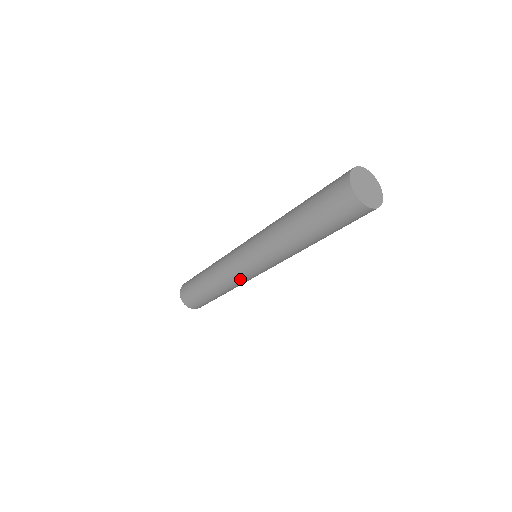
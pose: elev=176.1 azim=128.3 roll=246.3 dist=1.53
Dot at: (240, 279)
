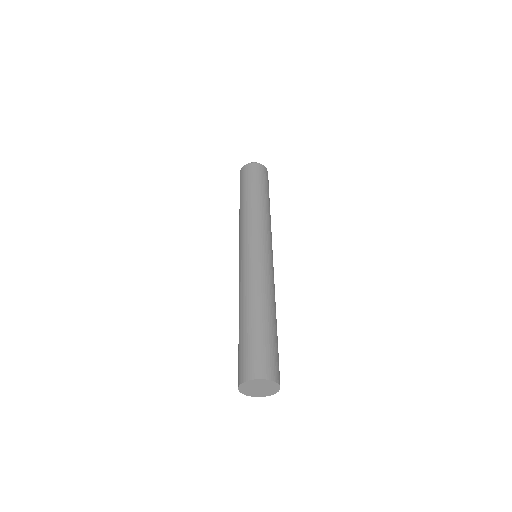
Dot at: occluded
